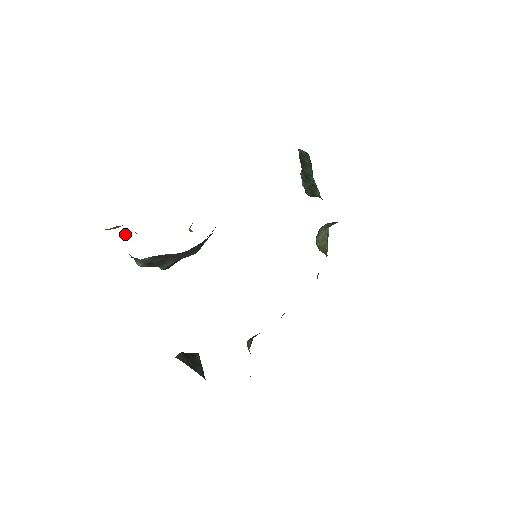
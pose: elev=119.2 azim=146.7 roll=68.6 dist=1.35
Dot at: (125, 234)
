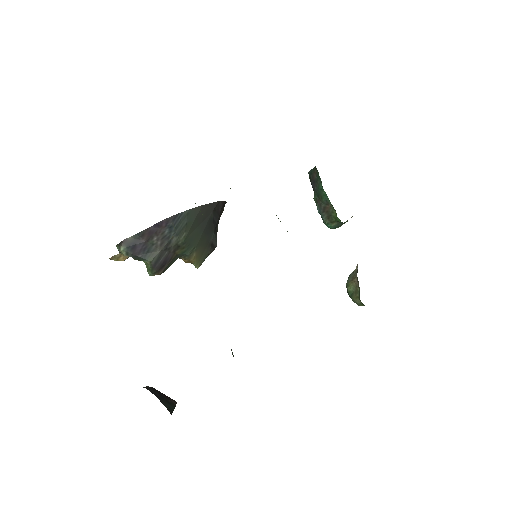
Dot at: occluded
